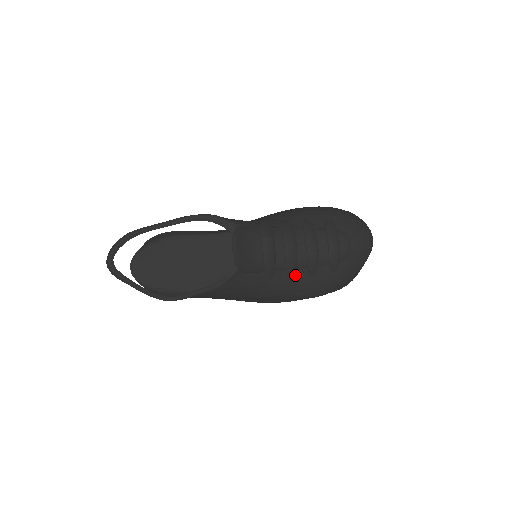
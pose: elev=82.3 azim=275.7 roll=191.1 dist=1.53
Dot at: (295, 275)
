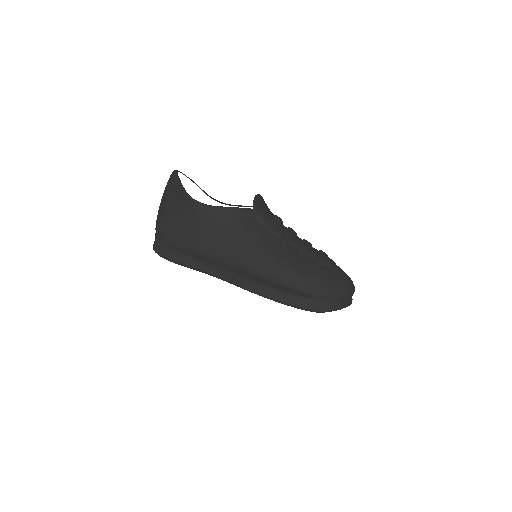
Dot at: (286, 247)
